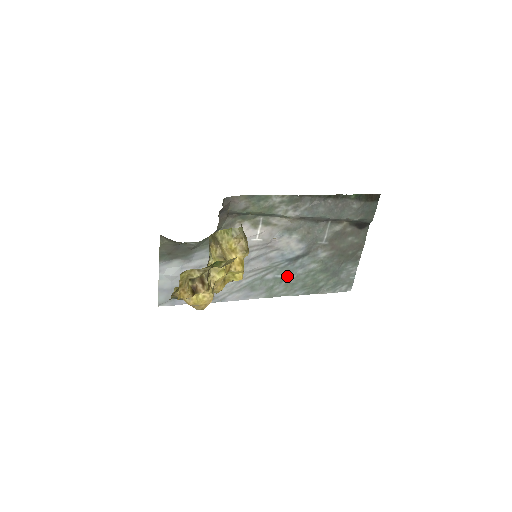
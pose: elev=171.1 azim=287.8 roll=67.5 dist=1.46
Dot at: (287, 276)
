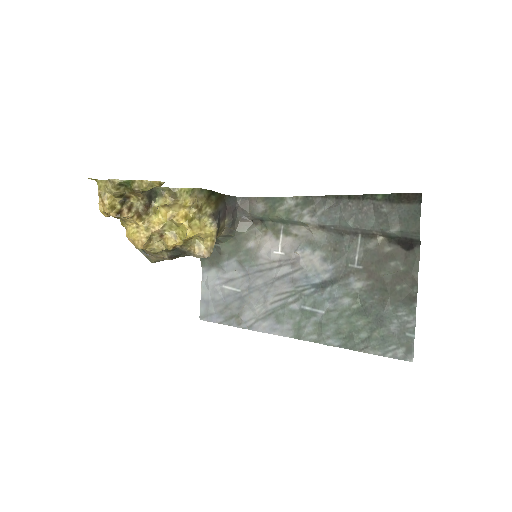
Dot at: (315, 310)
